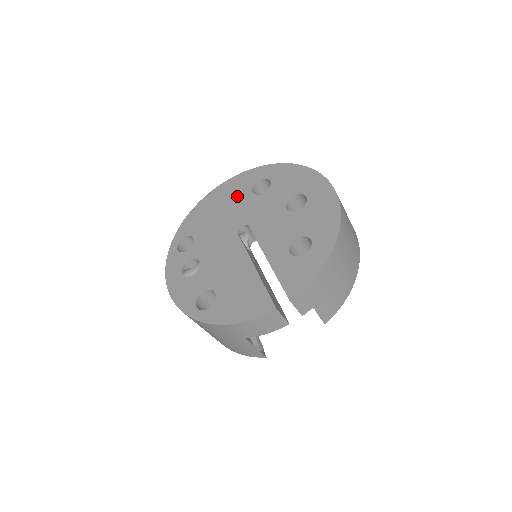
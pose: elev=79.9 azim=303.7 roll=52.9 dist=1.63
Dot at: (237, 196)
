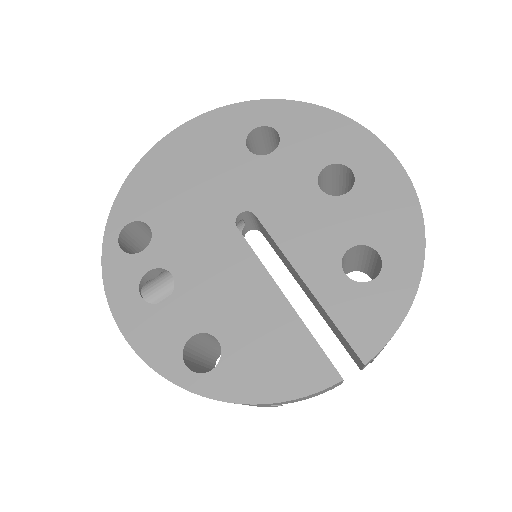
Dot at: (219, 153)
